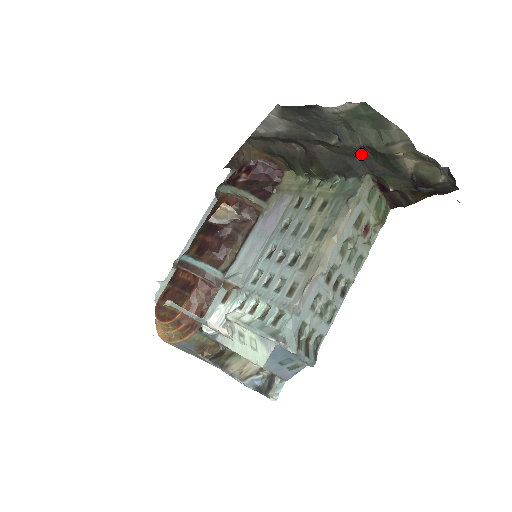
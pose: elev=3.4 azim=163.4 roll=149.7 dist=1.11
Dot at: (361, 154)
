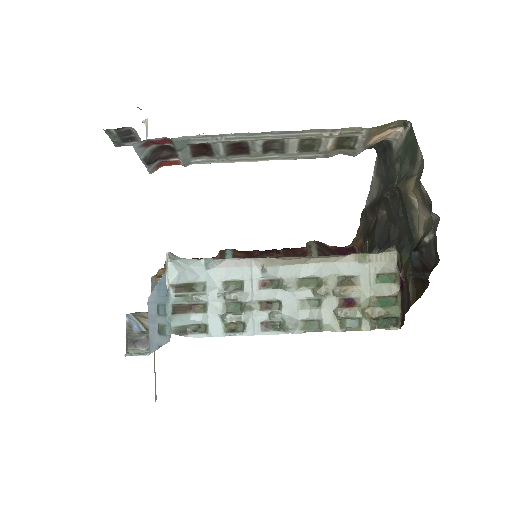
Dot at: (400, 217)
